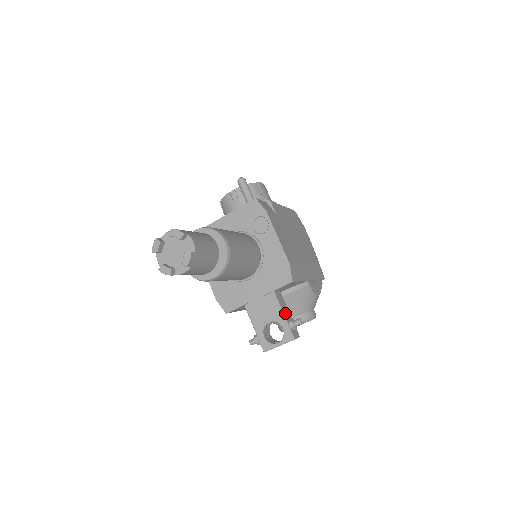
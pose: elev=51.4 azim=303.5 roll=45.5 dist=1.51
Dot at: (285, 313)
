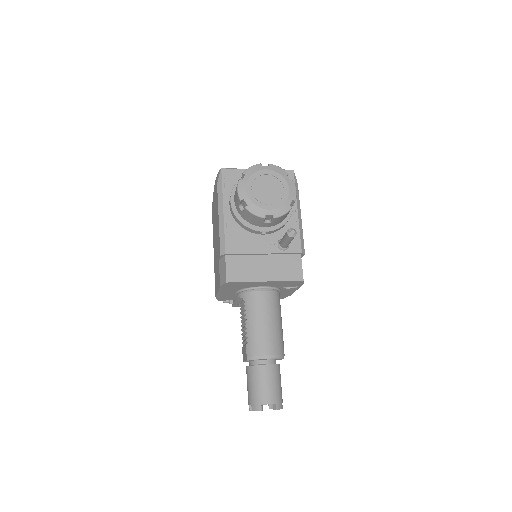
Dot at: occluded
